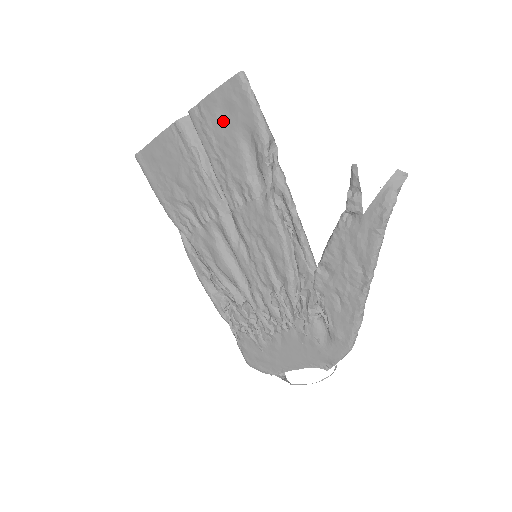
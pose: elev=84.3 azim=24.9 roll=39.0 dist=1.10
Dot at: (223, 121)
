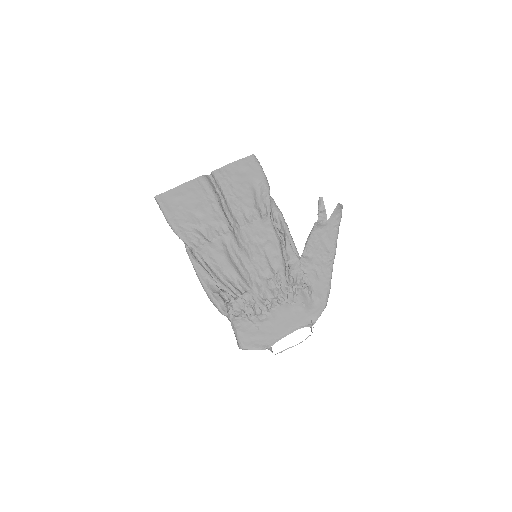
Dot at: (240, 176)
